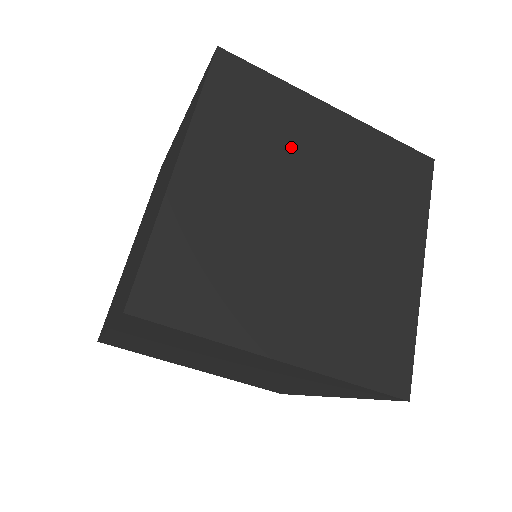
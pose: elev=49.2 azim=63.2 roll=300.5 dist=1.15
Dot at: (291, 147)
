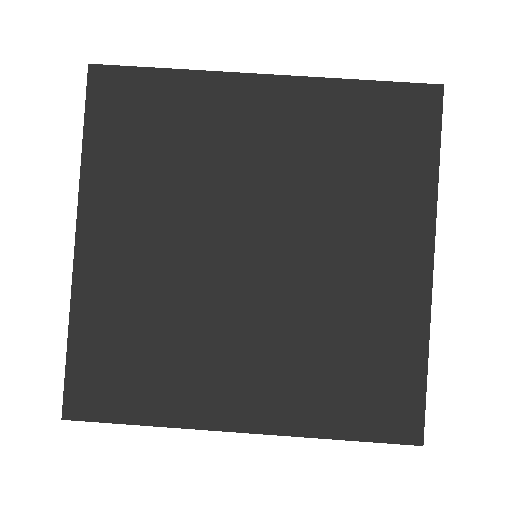
Dot at: occluded
